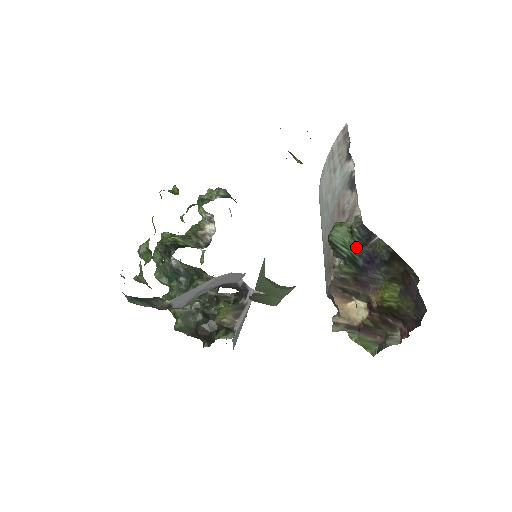
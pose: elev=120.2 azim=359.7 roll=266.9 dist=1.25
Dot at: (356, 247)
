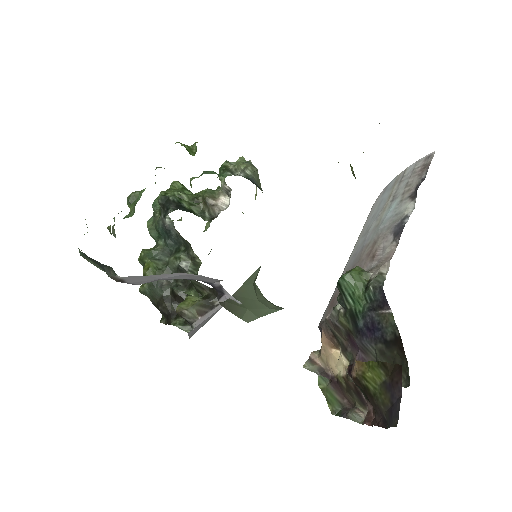
Dot at: (363, 306)
